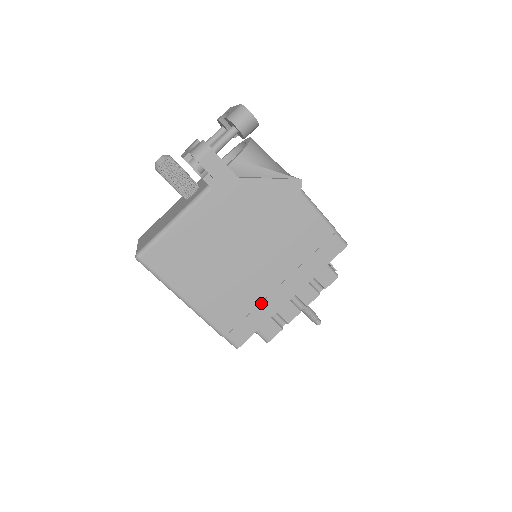
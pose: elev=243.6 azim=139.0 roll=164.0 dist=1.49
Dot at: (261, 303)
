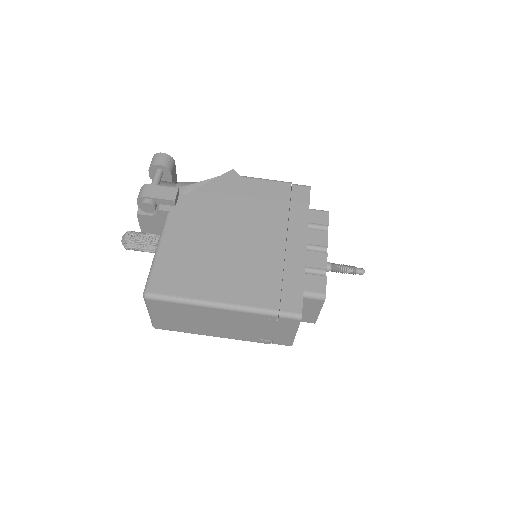
Dot at: (284, 265)
